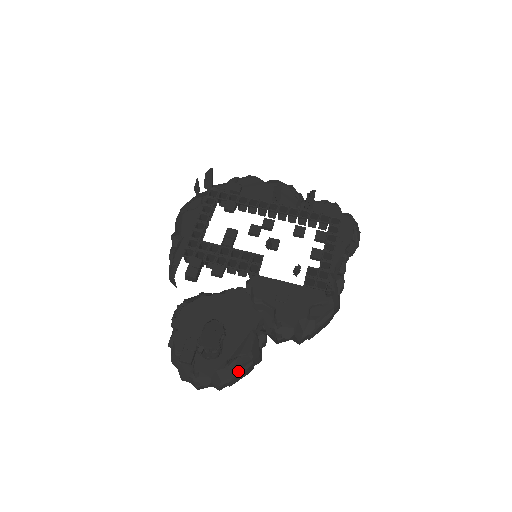
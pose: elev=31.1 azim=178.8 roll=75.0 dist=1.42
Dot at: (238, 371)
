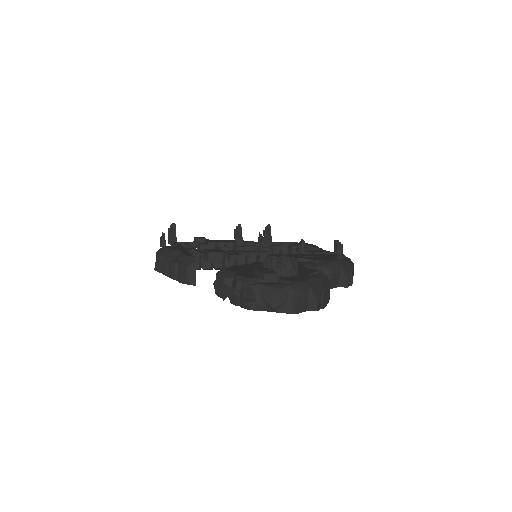
Dot at: (324, 283)
